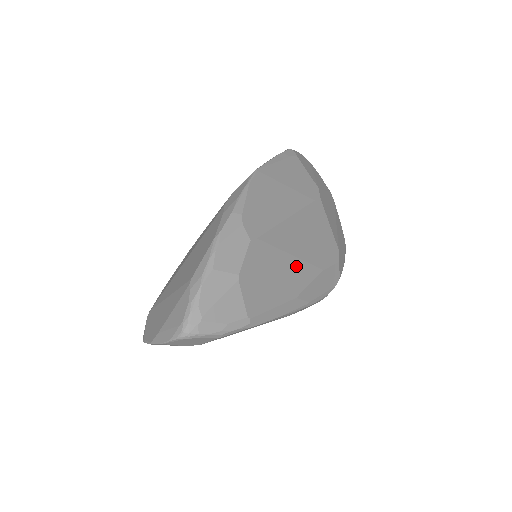
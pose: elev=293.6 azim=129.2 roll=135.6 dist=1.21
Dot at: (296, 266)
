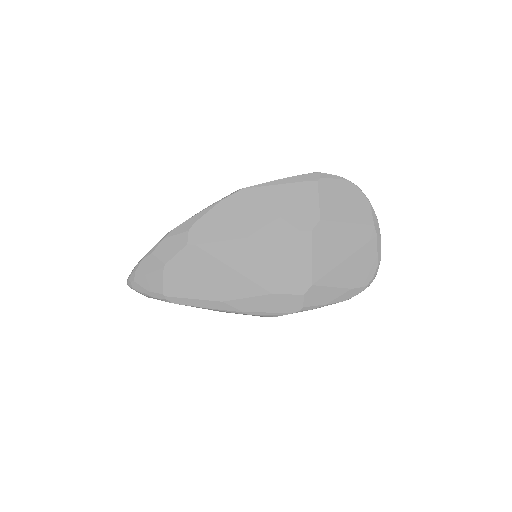
Dot at: (234, 278)
